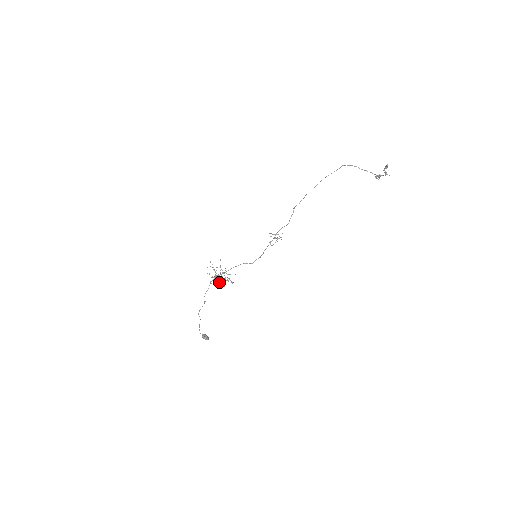
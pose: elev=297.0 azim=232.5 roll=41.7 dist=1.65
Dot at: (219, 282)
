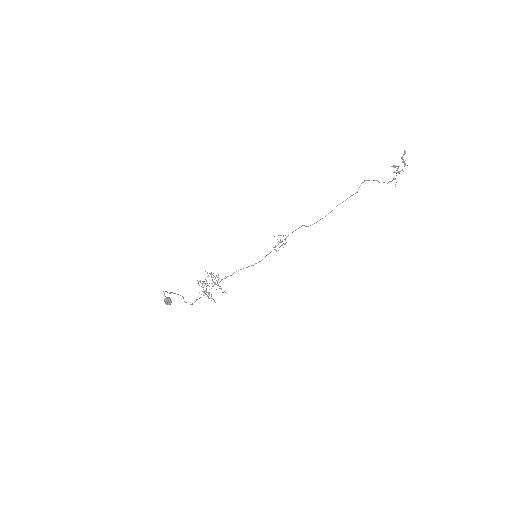
Dot at: occluded
